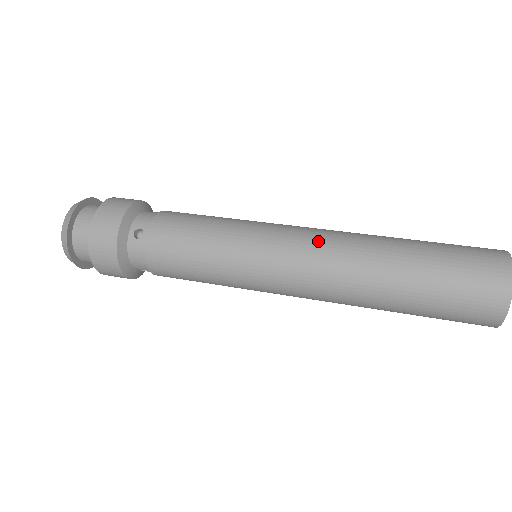
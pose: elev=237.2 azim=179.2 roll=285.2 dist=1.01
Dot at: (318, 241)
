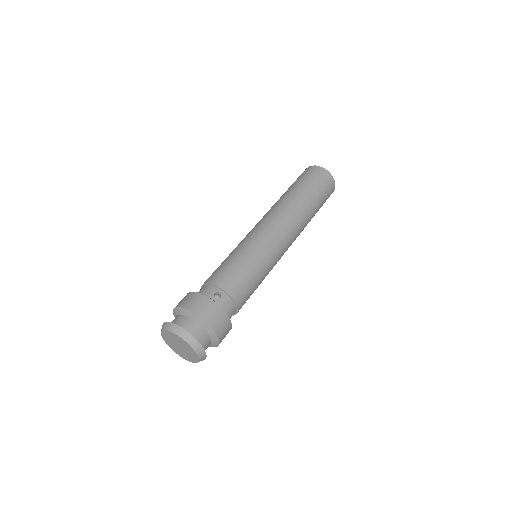
Dot at: (293, 238)
